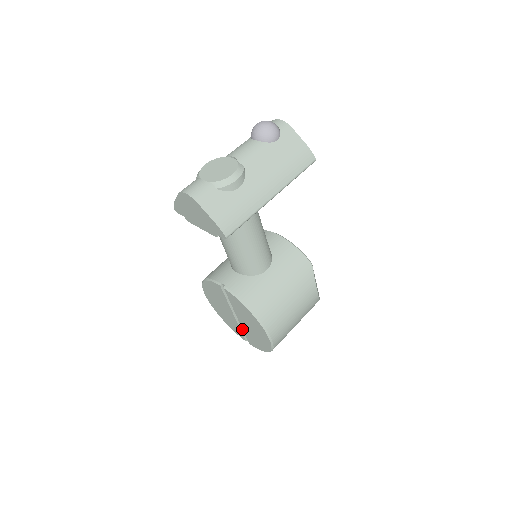
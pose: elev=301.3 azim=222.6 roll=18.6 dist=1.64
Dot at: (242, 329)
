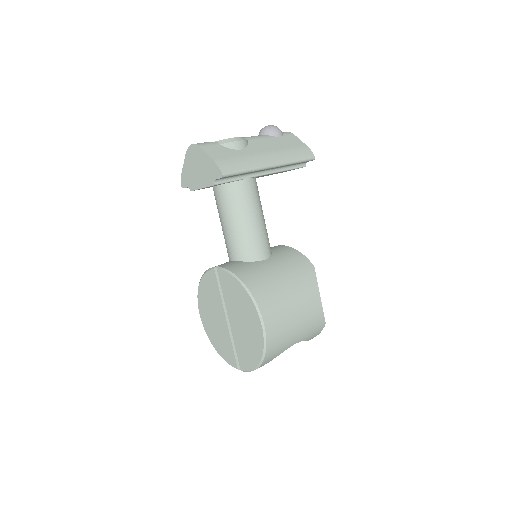
Dot at: (234, 347)
